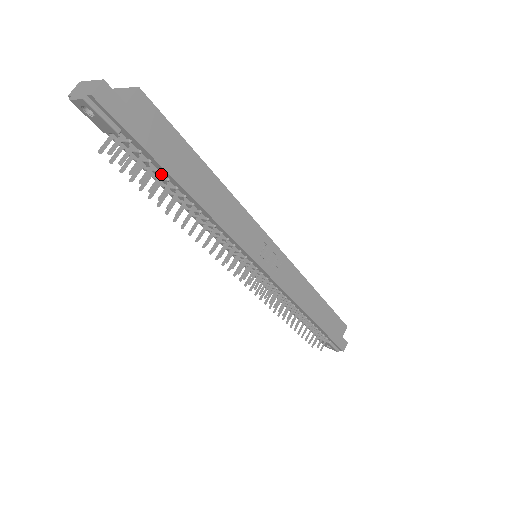
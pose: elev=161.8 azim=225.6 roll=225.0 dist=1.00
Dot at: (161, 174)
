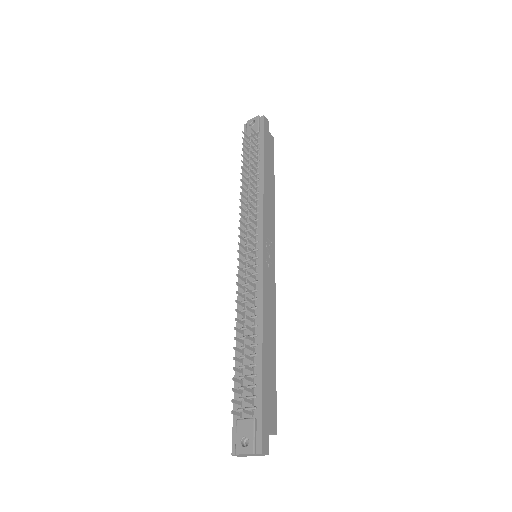
Dot at: (257, 158)
